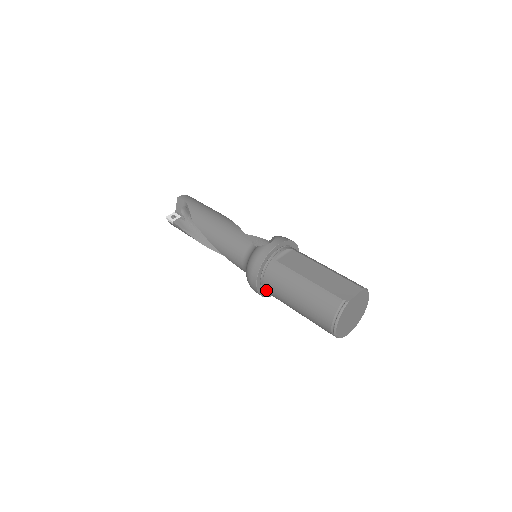
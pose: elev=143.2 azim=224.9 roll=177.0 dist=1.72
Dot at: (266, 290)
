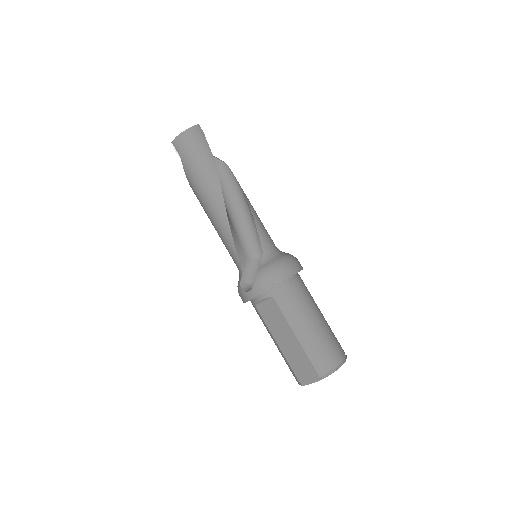
Dot at: occluded
